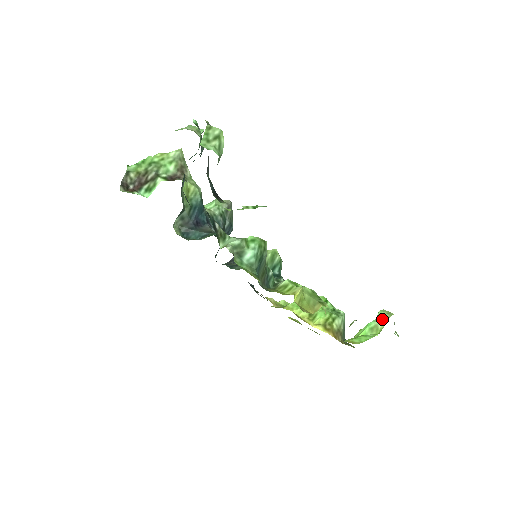
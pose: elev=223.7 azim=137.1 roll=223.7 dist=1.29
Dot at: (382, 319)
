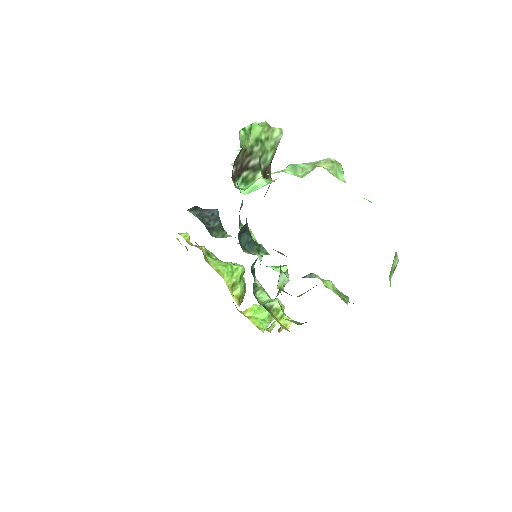
Dot at: occluded
